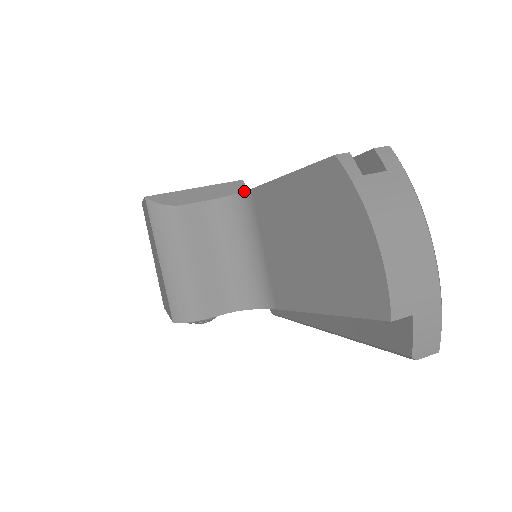
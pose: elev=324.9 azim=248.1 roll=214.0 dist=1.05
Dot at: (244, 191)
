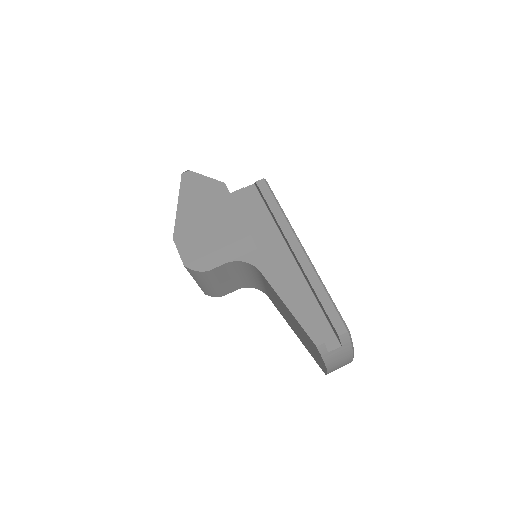
Dot at: (255, 267)
